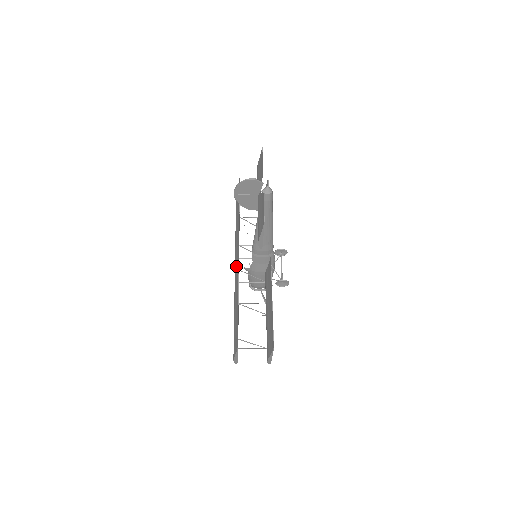
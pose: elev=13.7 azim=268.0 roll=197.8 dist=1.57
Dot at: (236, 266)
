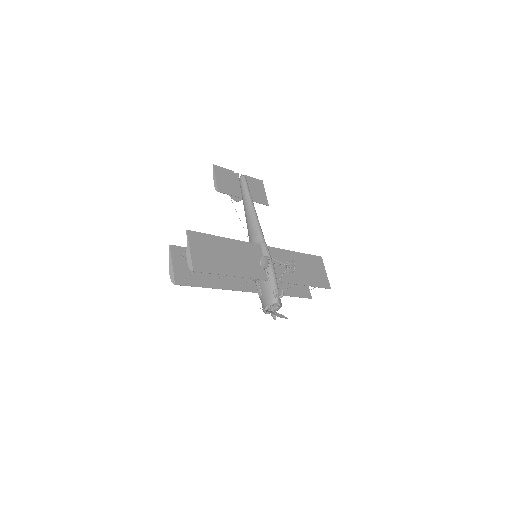
Dot at: occluded
